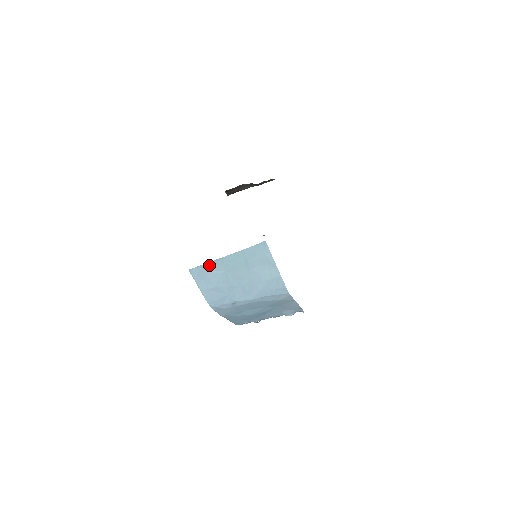
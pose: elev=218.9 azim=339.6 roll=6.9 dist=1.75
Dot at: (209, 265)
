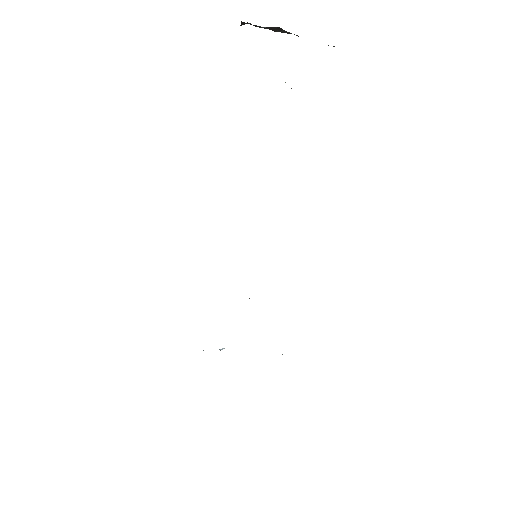
Dot at: occluded
